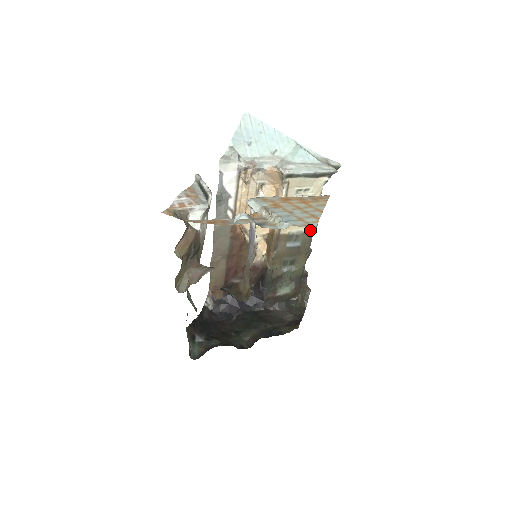
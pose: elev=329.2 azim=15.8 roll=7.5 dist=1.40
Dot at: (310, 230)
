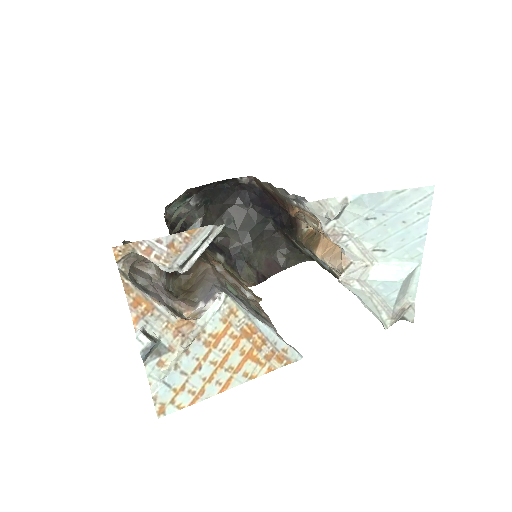
Dot at: occluded
